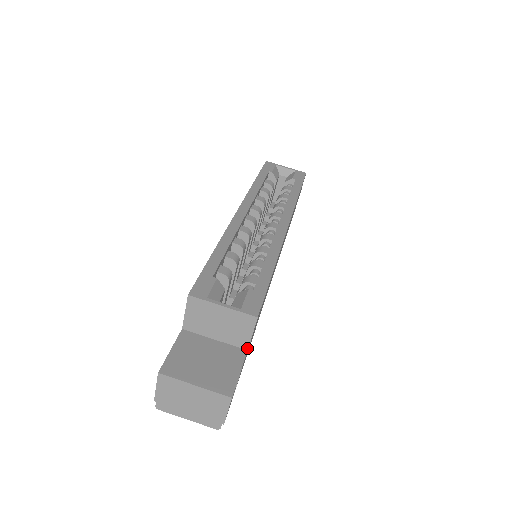
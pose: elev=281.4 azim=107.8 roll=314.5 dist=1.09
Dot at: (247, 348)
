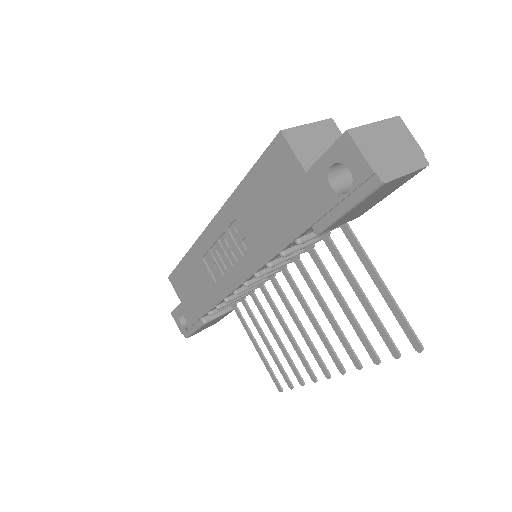
Dot at: occluded
